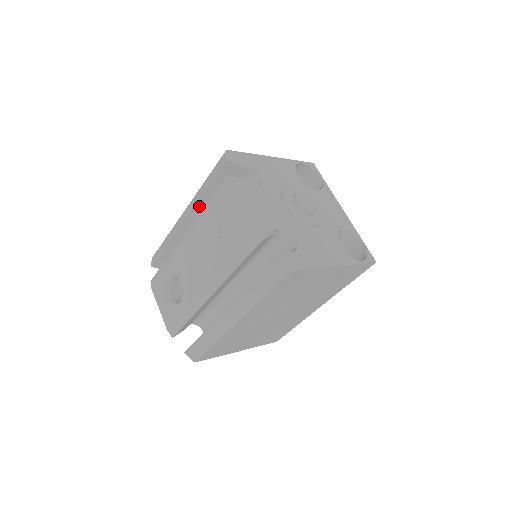
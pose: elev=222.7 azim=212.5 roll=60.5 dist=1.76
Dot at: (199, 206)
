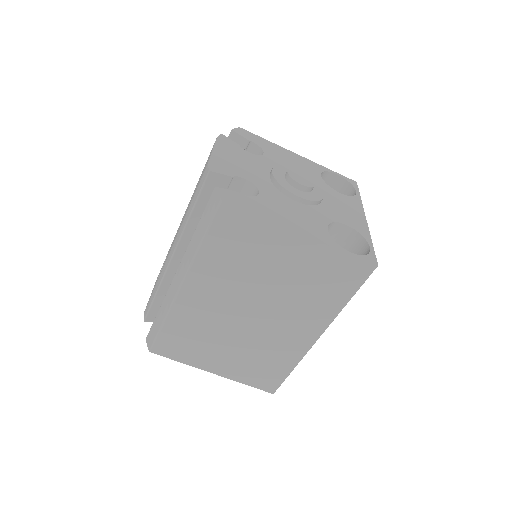
Dot at: occluded
